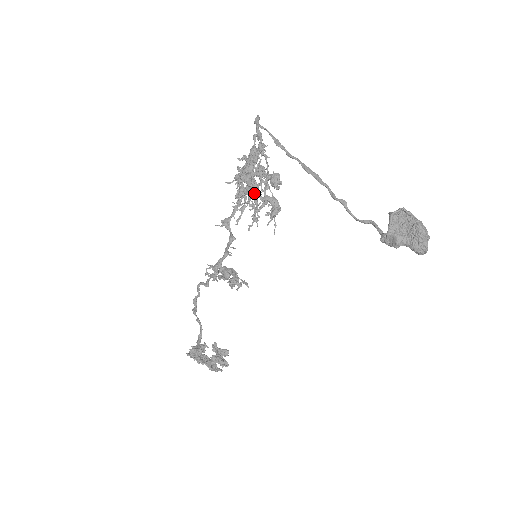
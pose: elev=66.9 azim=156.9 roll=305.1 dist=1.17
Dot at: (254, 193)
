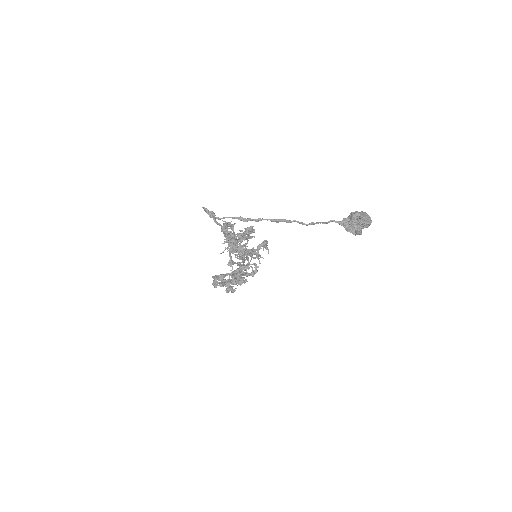
Dot at: occluded
